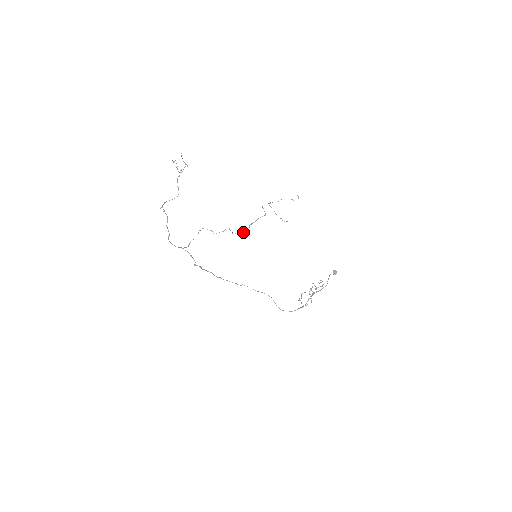
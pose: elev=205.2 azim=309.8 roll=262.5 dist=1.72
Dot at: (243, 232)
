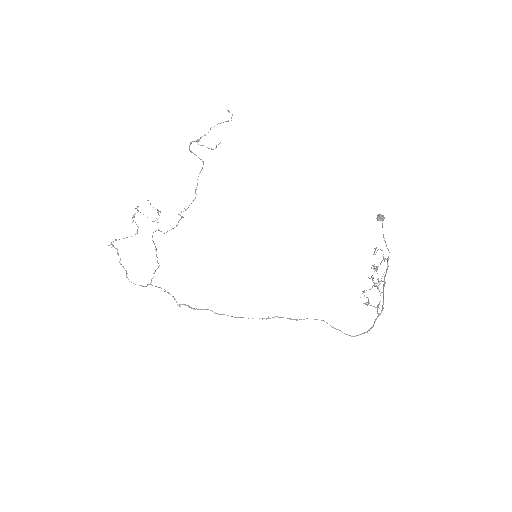
Dot at: occluded
